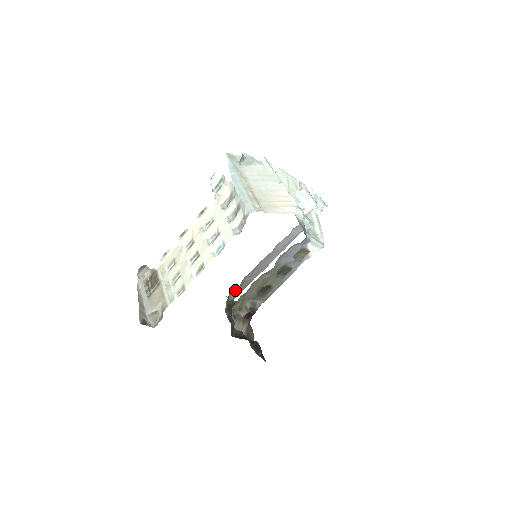
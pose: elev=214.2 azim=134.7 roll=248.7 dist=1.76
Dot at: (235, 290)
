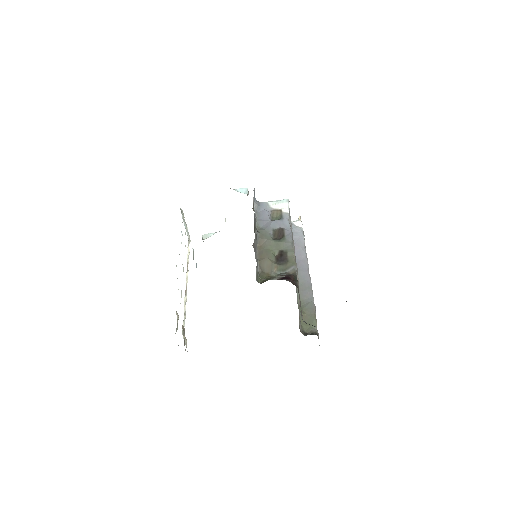
Dot at: (305, 324)
